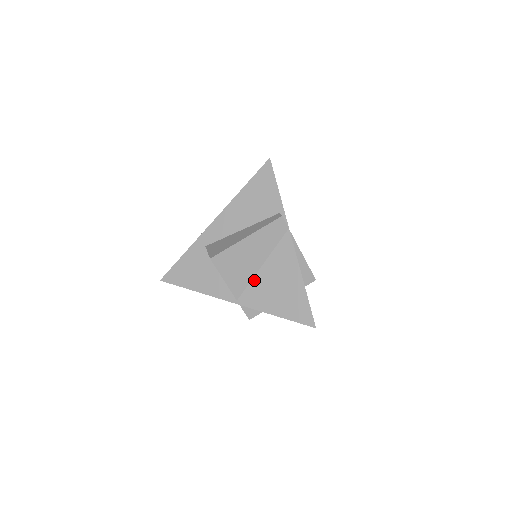
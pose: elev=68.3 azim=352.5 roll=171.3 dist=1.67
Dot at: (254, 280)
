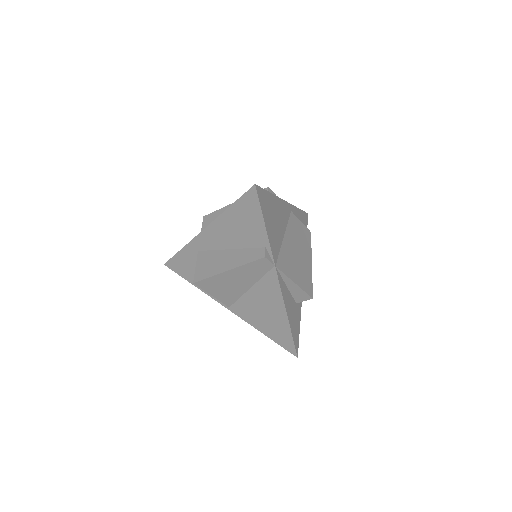
Dot at: (243, 298)
